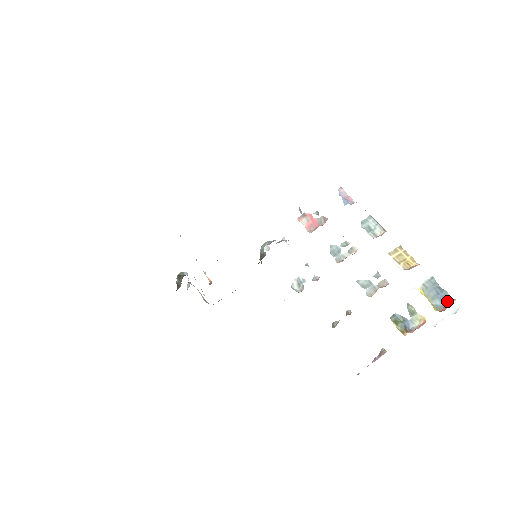
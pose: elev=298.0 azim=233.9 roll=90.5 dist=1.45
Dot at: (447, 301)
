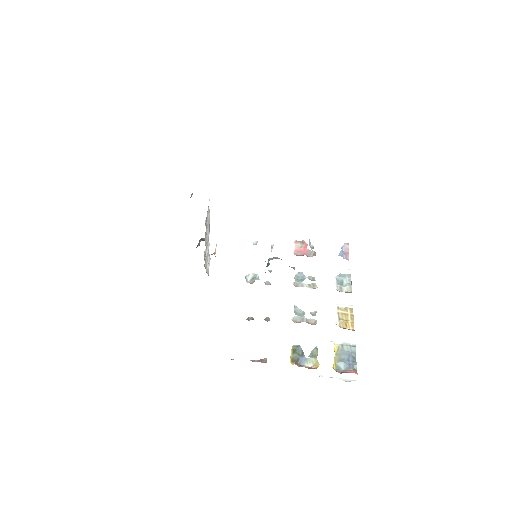
Dot at: (350, 370)
